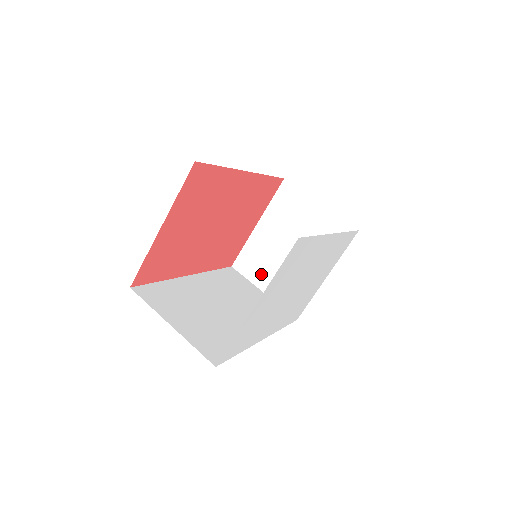
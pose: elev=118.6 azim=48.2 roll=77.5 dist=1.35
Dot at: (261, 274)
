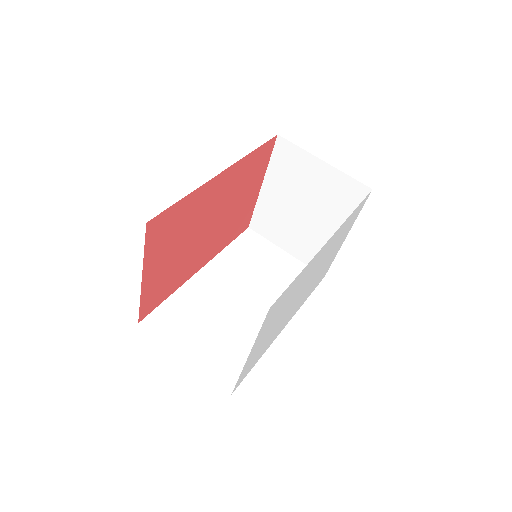
Dot at: (279, 235)
